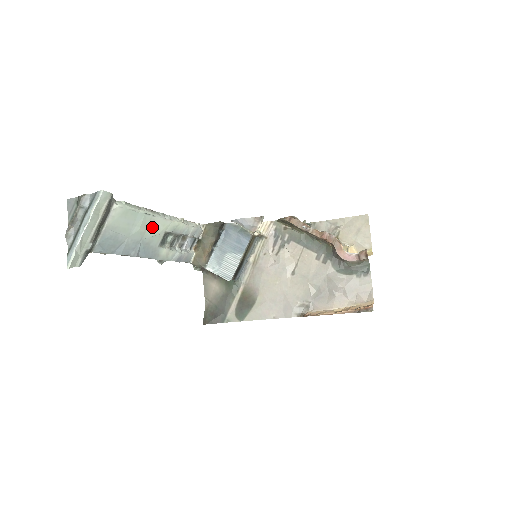
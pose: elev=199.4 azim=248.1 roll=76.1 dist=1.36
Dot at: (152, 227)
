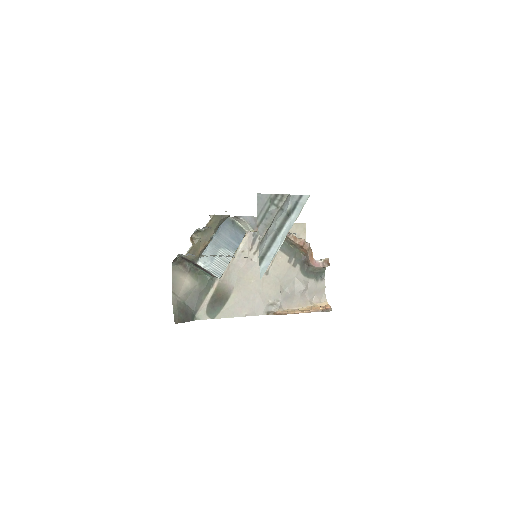
Dot at: occluded
